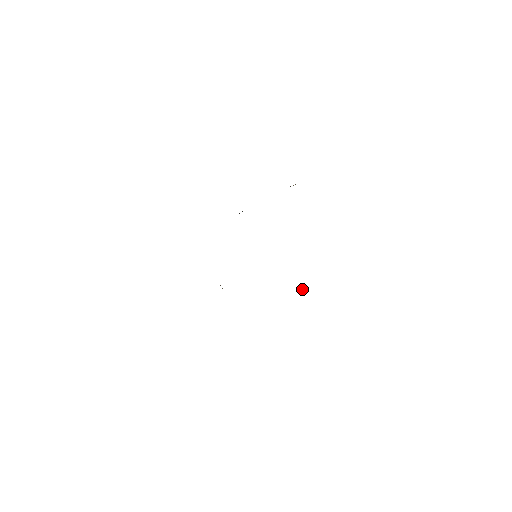
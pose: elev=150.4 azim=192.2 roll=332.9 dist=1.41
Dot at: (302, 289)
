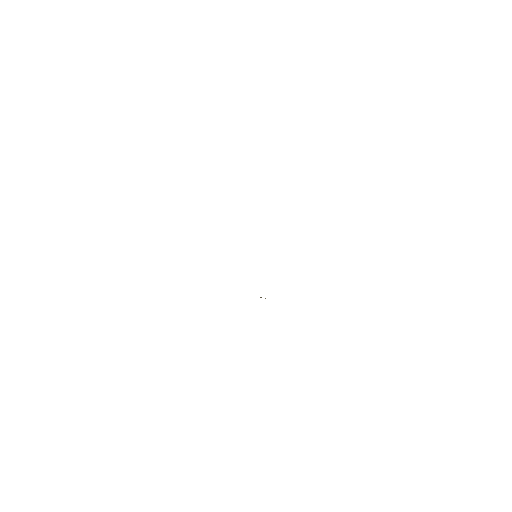
Dot at: occluded
